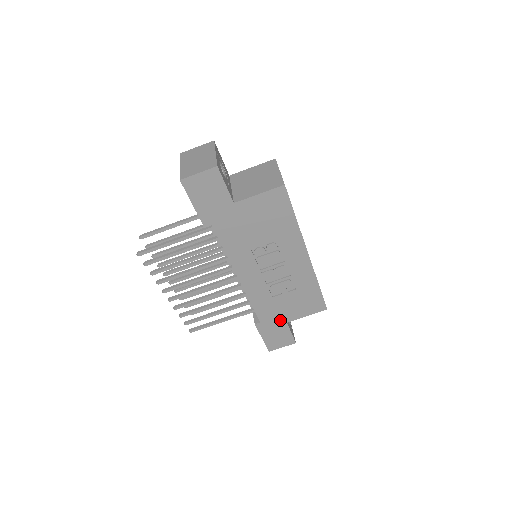
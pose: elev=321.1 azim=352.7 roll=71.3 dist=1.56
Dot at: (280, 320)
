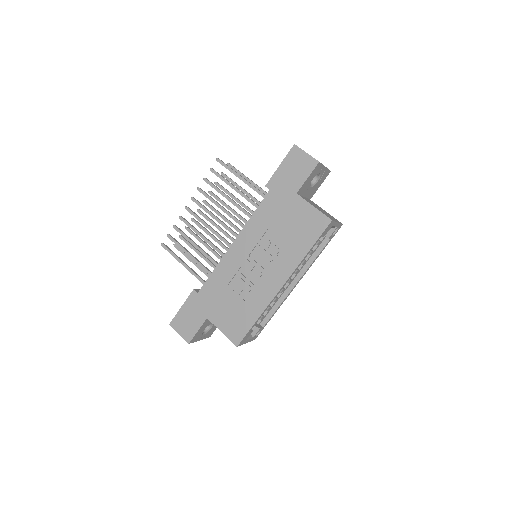
Dot at: (207, 310)
